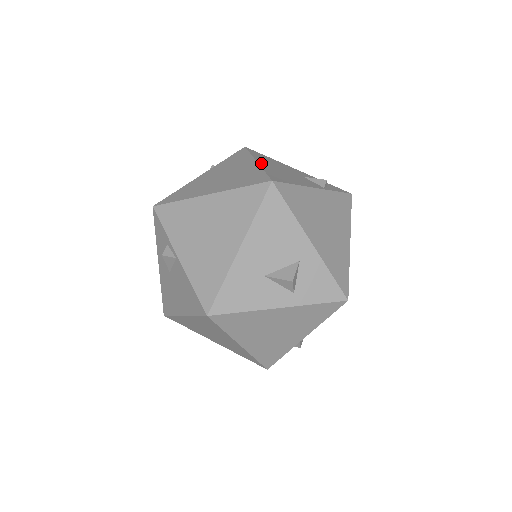
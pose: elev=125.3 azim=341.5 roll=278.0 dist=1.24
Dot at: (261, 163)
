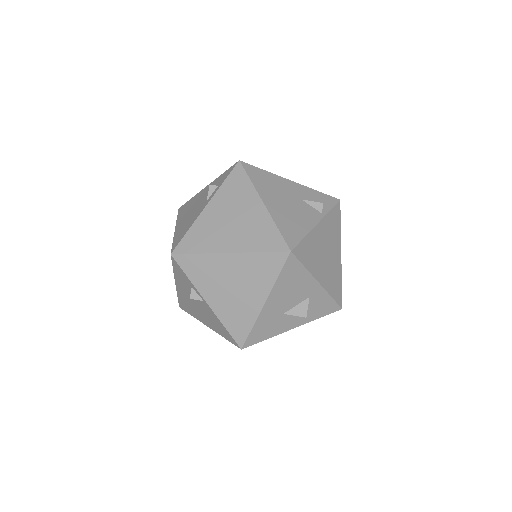
Dot at: (268, 204)
